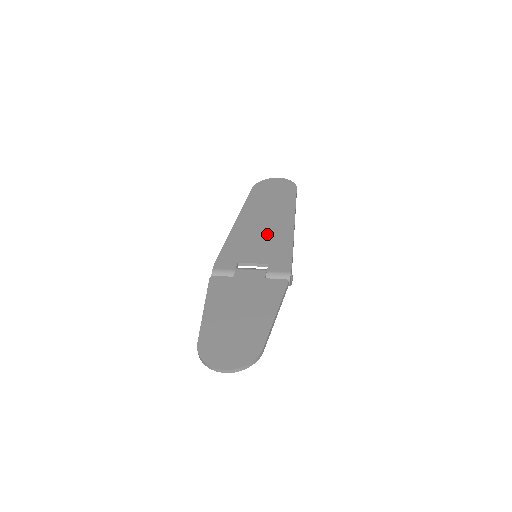
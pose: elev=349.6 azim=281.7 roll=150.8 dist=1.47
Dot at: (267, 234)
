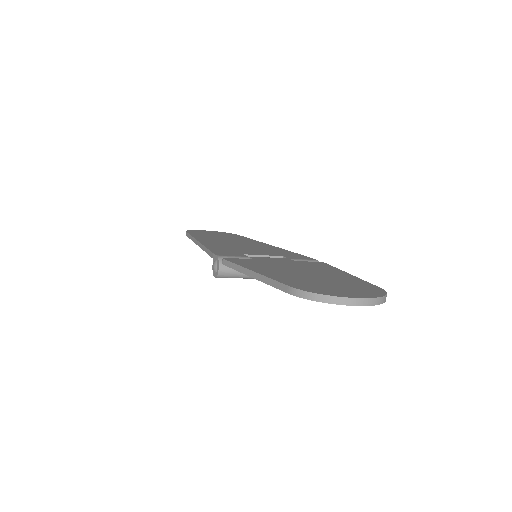
Dot at: (250, 246)
